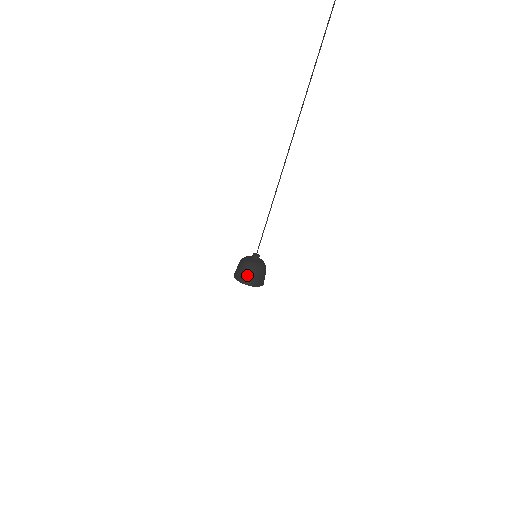
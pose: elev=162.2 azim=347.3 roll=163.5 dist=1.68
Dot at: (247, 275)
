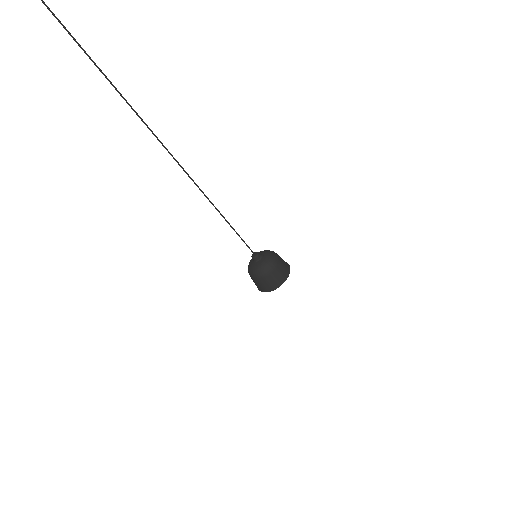
Dot at: (267, 282)
